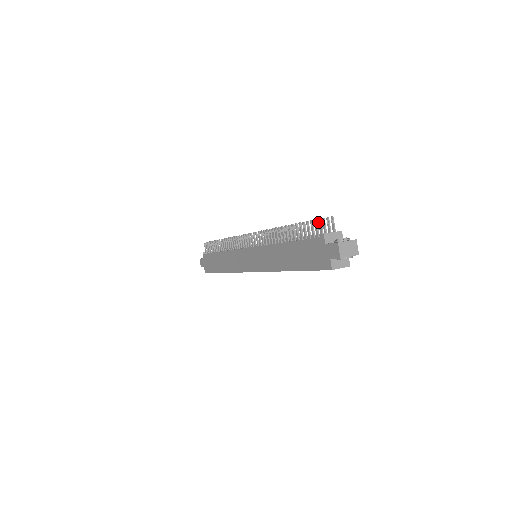
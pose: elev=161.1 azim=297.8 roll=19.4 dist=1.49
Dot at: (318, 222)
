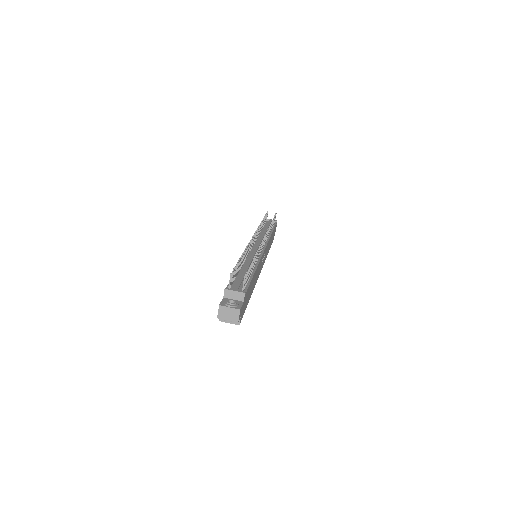
Dot at: occluded
